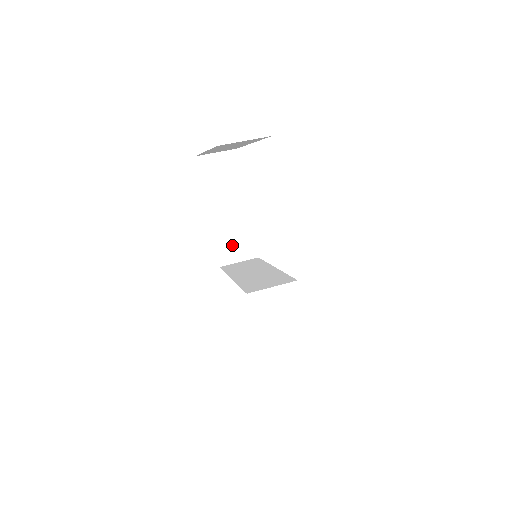
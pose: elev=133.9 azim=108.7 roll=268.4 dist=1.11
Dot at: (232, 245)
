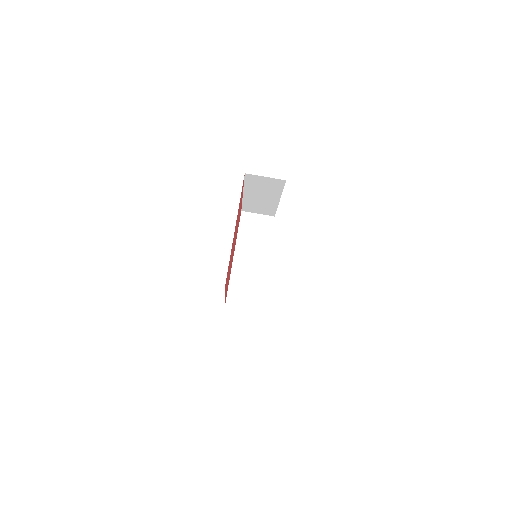
Dot at: (256, 208)
